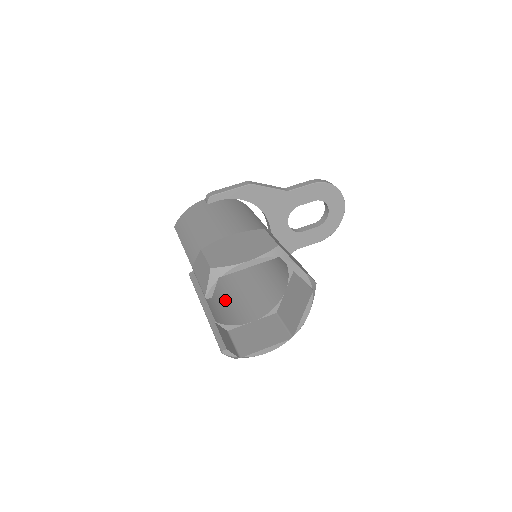
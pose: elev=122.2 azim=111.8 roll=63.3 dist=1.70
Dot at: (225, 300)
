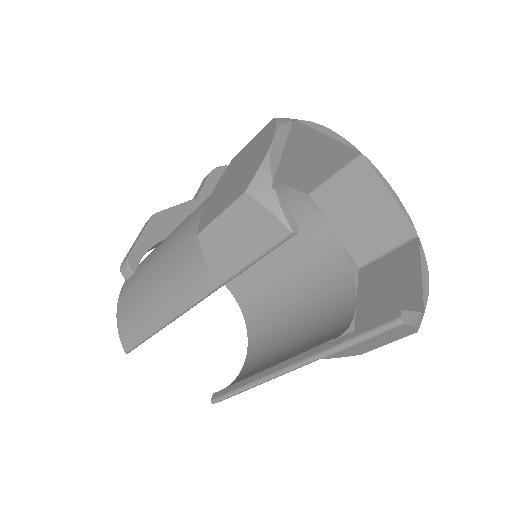
Dot at: (292, 350)
